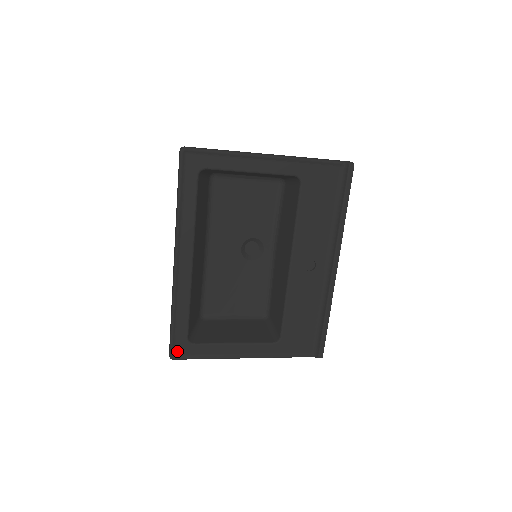
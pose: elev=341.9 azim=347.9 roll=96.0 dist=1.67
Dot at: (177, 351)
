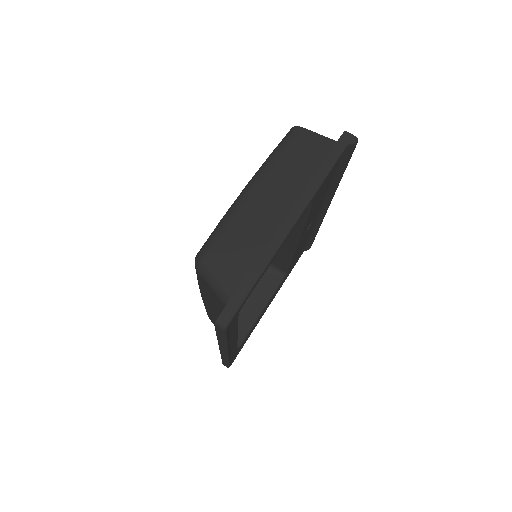
Dot at: (232, 361)
